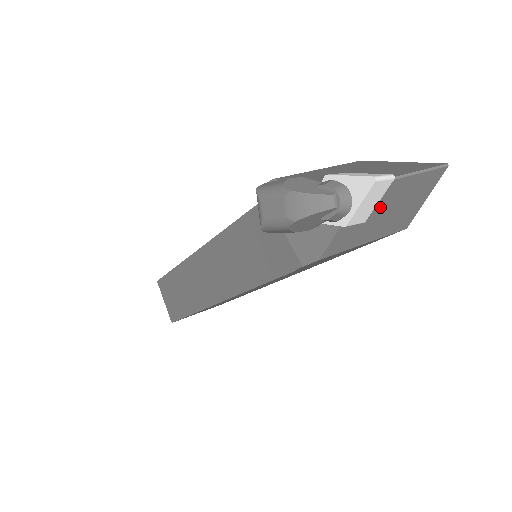
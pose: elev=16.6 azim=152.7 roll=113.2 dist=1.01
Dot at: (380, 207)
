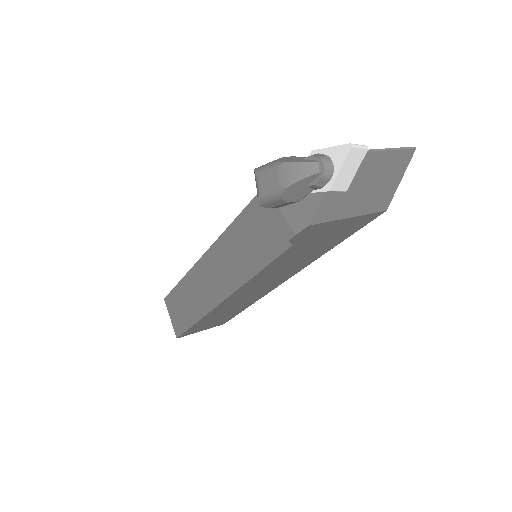
Dot at: (359, 179)
